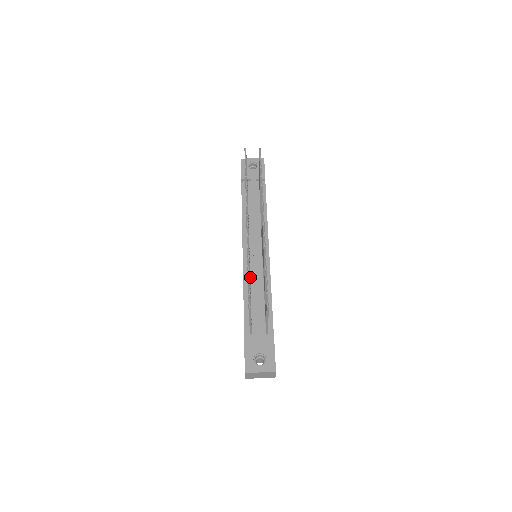
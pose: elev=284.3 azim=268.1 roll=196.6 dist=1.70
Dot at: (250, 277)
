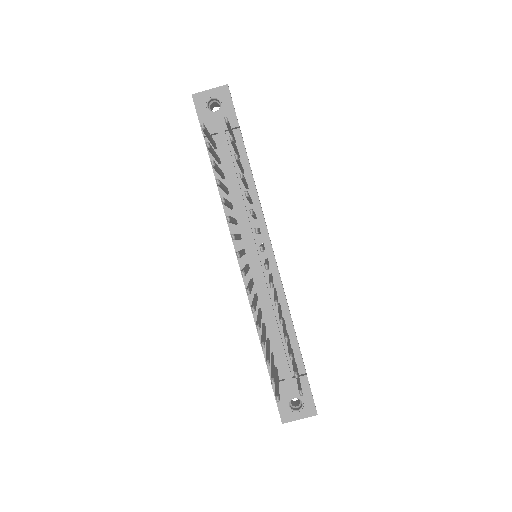
Dot at: (257, 296)
